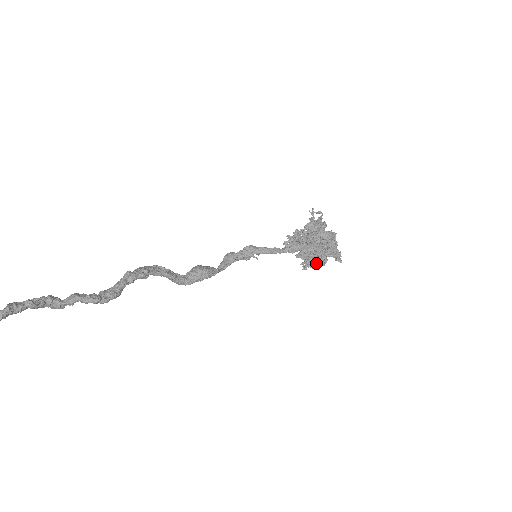
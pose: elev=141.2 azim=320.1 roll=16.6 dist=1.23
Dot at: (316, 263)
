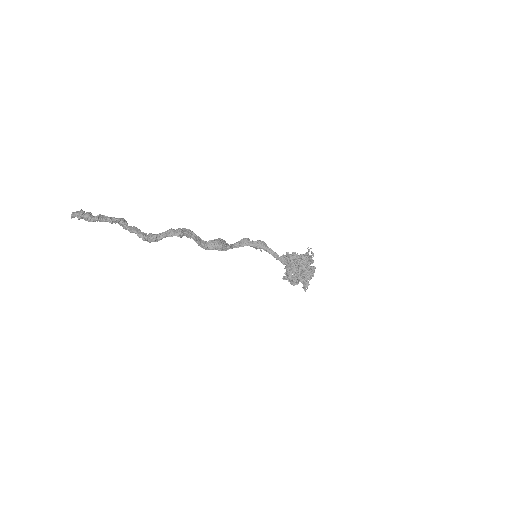
Dot at: occluded
